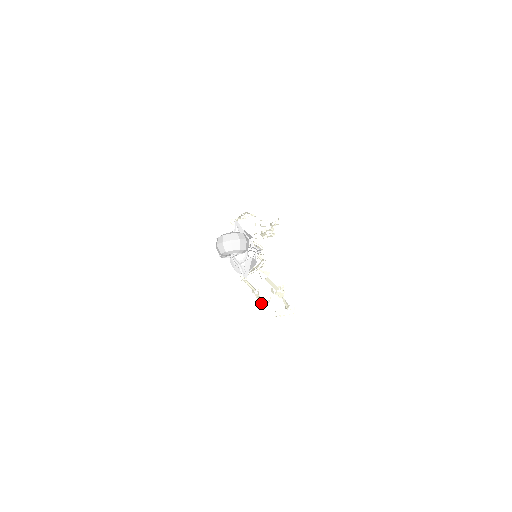
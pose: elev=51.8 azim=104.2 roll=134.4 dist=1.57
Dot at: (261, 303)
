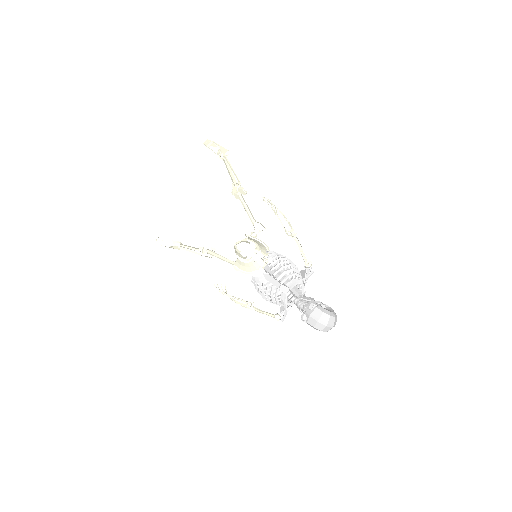
Dot at: (224, 294)
